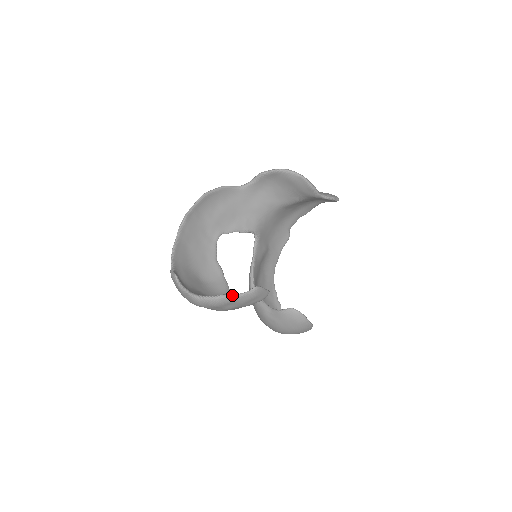
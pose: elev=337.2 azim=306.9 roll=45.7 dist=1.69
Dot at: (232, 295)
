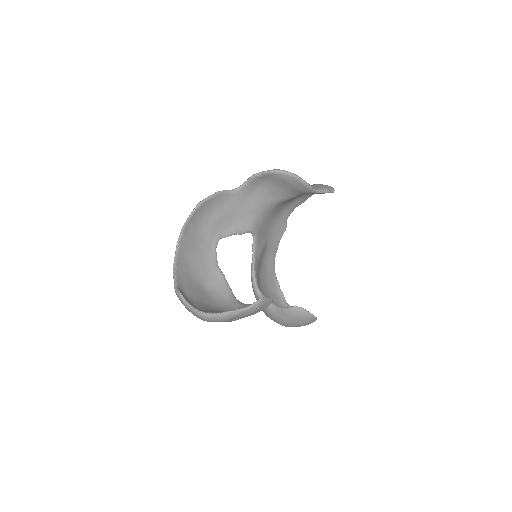
Dot at: (238, 310)
